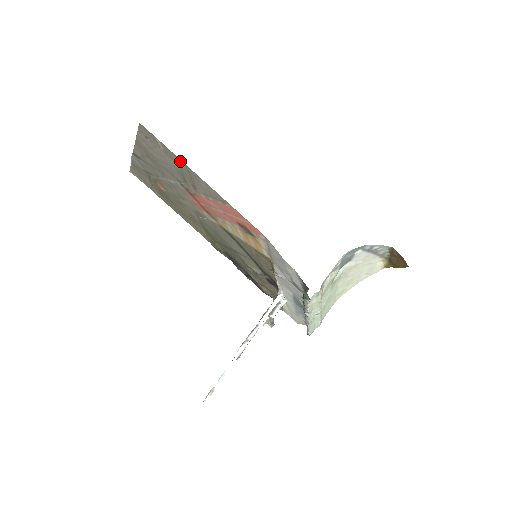
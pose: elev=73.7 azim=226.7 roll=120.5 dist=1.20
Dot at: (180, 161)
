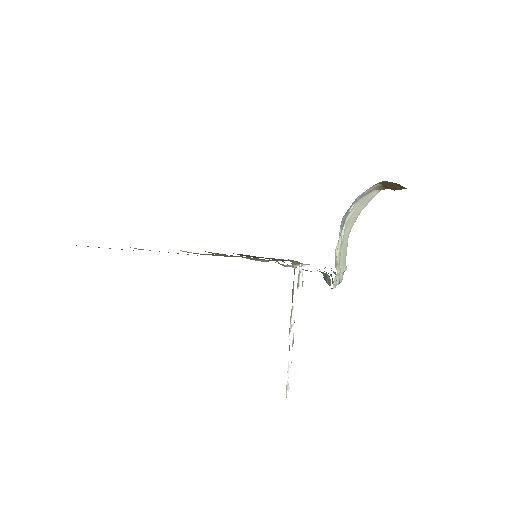
Dot at: occluded
